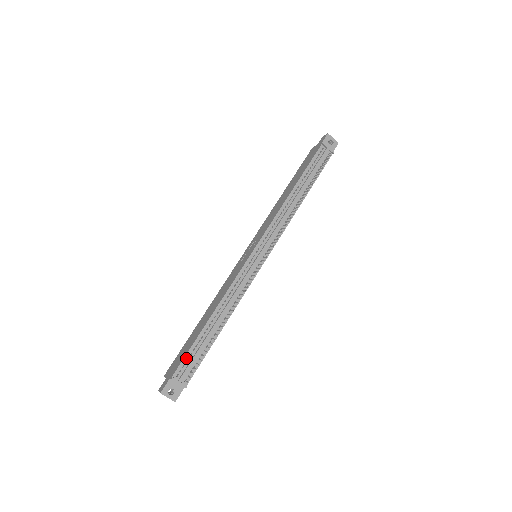
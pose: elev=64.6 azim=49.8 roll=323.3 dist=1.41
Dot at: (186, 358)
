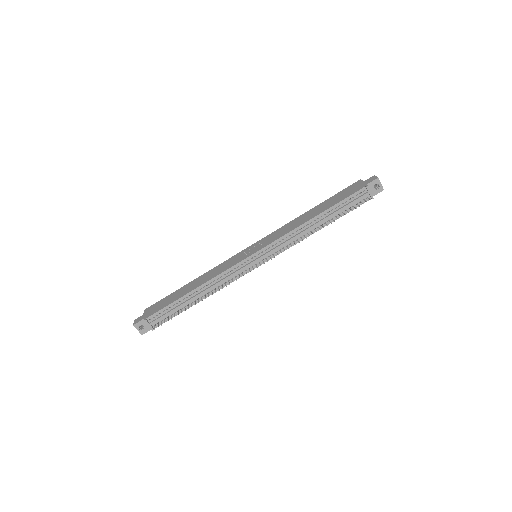
Dot at: (162, 310)
